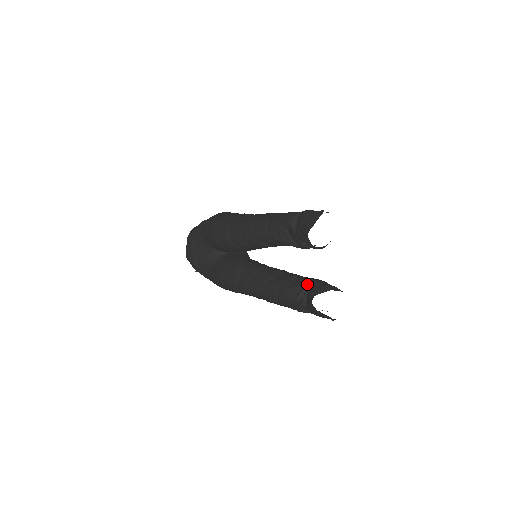
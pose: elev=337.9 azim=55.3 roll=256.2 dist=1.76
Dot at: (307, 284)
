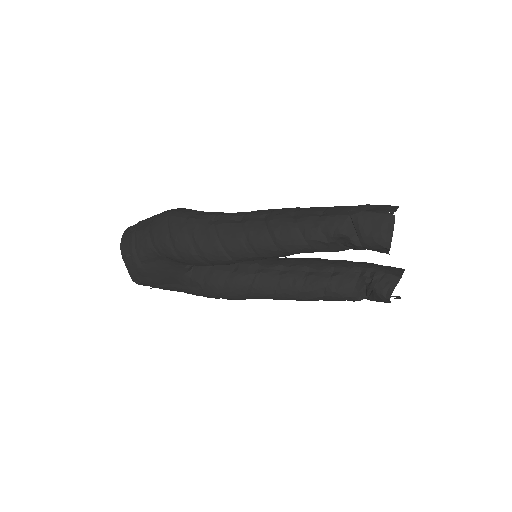
Dot at: (358, 276)
